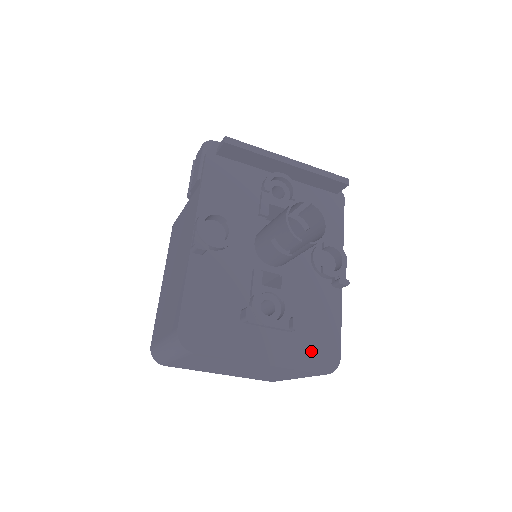
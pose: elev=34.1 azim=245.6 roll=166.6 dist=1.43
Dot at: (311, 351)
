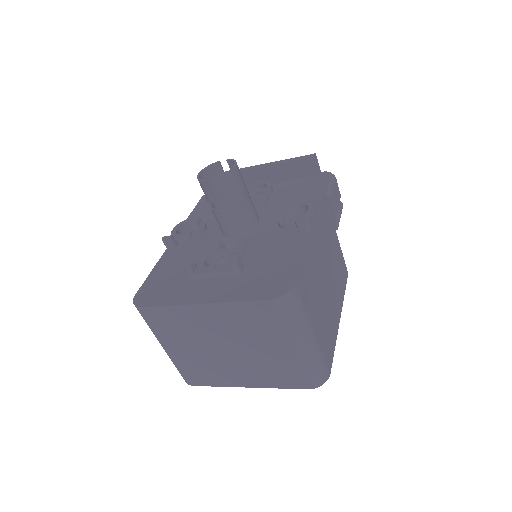
Dot at: (259, 284)
